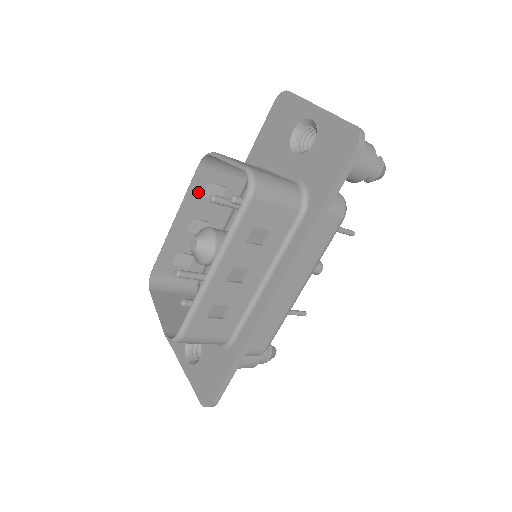
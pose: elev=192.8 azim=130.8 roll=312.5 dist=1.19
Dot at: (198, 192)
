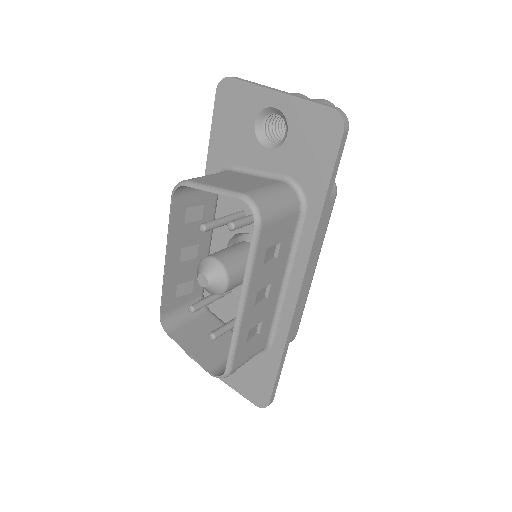
Dot at: (179, 223)
